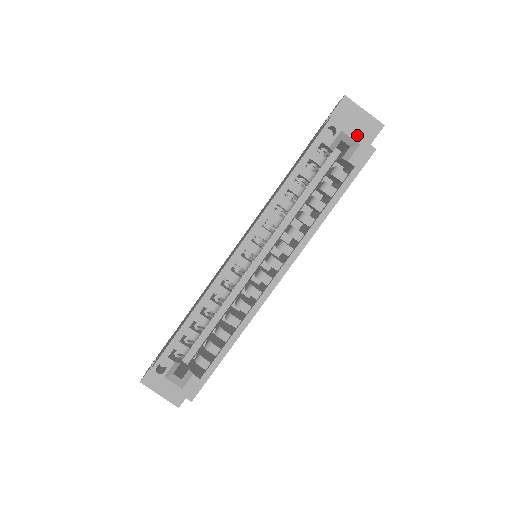
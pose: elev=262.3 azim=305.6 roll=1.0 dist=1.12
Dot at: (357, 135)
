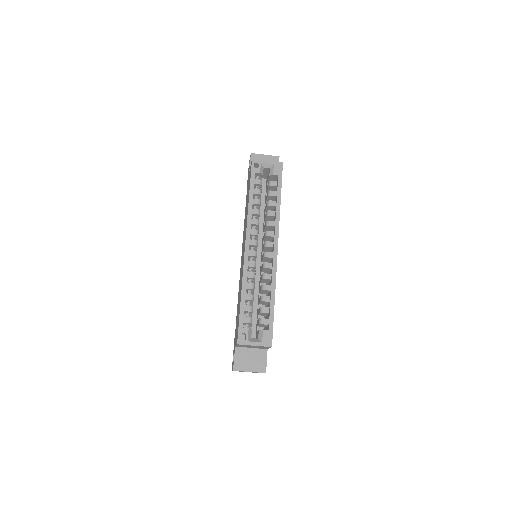
Dot at: (270, 161)
